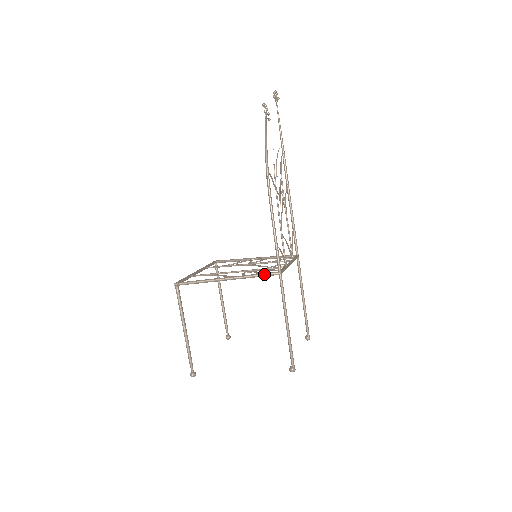
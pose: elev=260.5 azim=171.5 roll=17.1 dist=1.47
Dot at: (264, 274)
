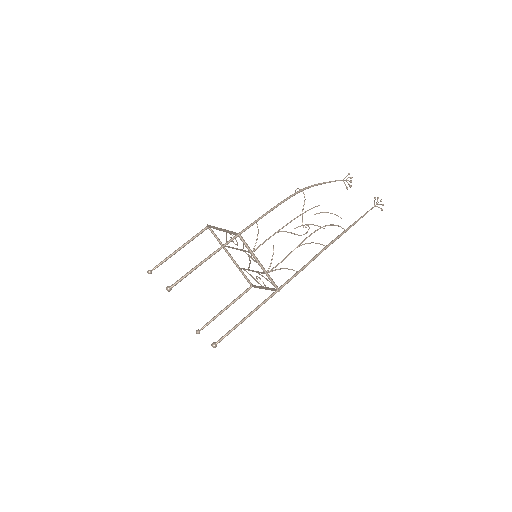
Dot at: (234, 232)
